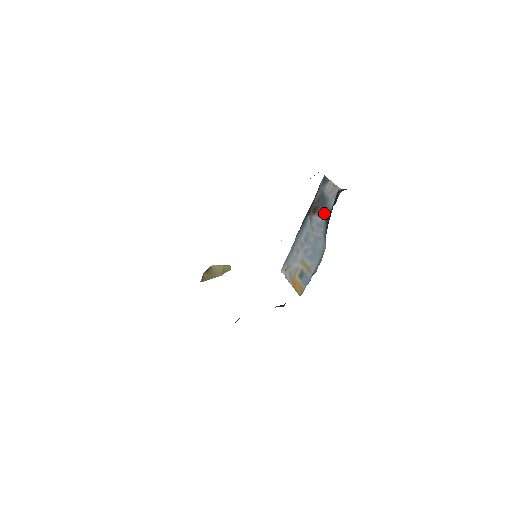
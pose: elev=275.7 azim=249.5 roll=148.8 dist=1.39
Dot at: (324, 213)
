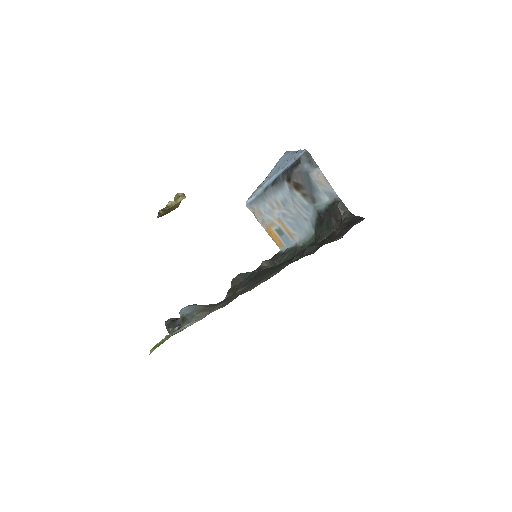
Dot at: (313, 203)
